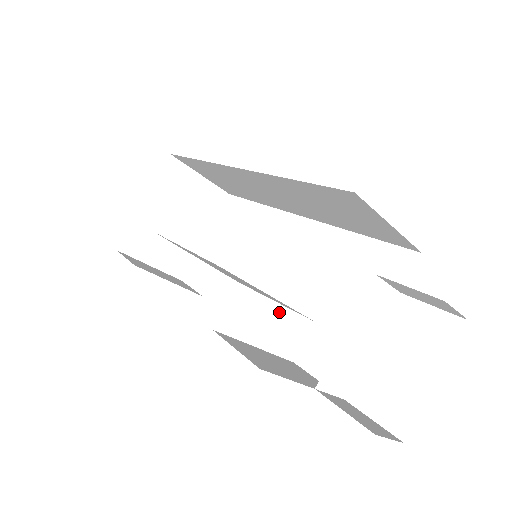
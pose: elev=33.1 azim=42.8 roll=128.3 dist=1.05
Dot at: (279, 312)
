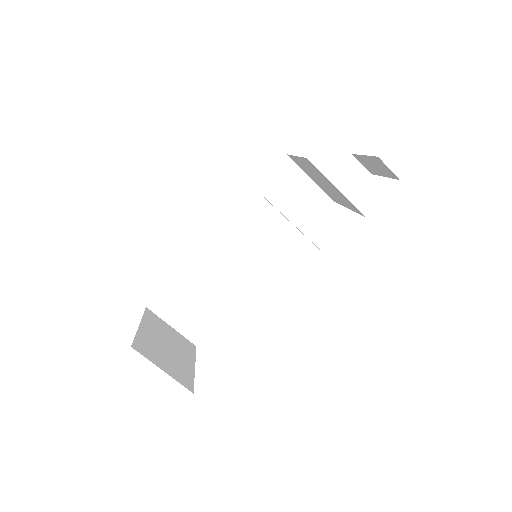
Dot at: occluded
